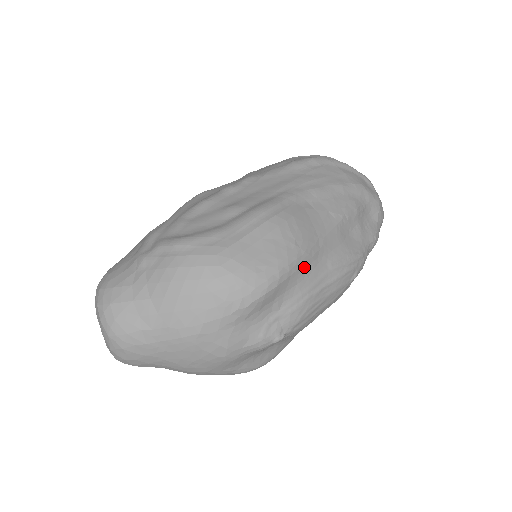
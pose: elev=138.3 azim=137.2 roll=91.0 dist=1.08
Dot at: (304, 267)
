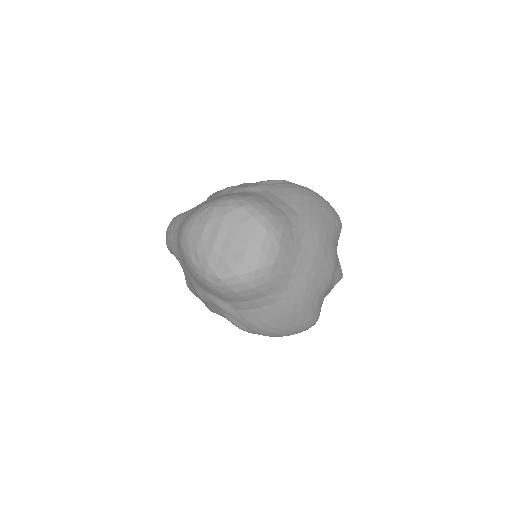
Dot at: occluded
